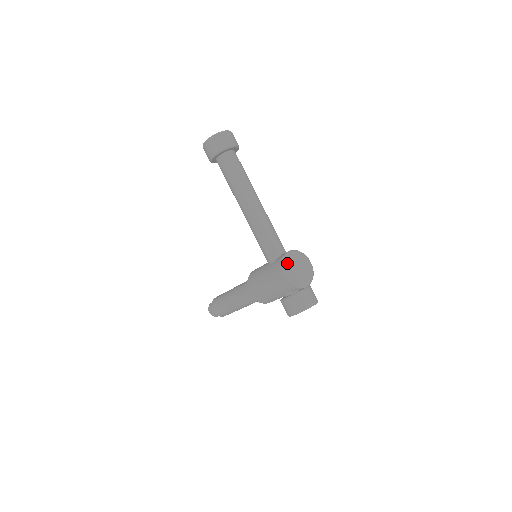
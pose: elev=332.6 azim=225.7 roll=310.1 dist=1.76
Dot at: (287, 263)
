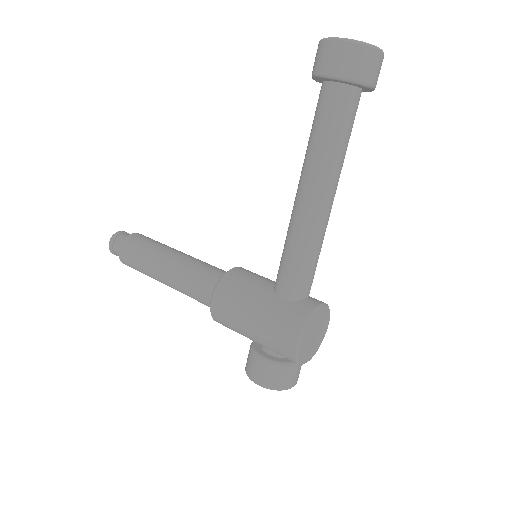
Dot at: (311, 324)
